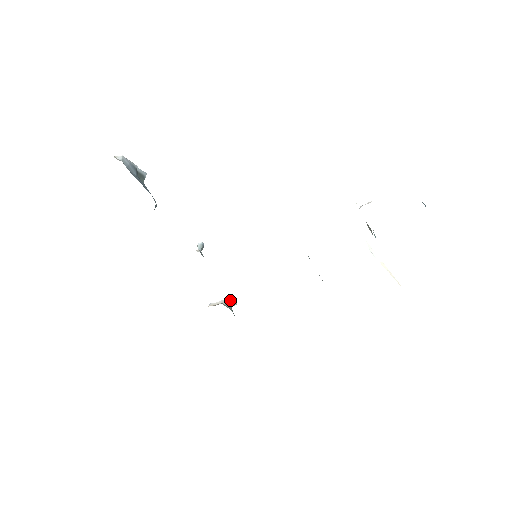
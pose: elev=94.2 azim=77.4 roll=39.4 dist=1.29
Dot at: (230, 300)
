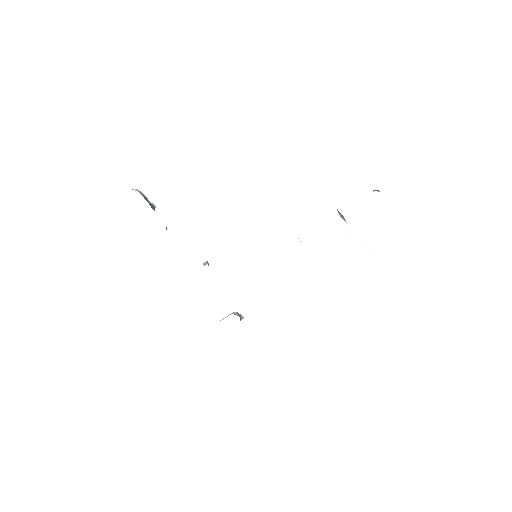
Dot at: (238, 313)
